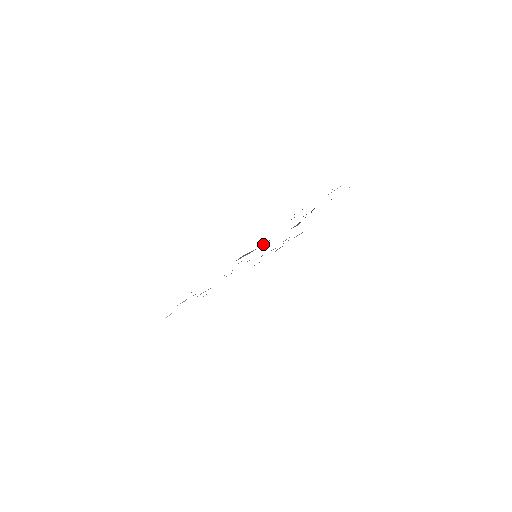
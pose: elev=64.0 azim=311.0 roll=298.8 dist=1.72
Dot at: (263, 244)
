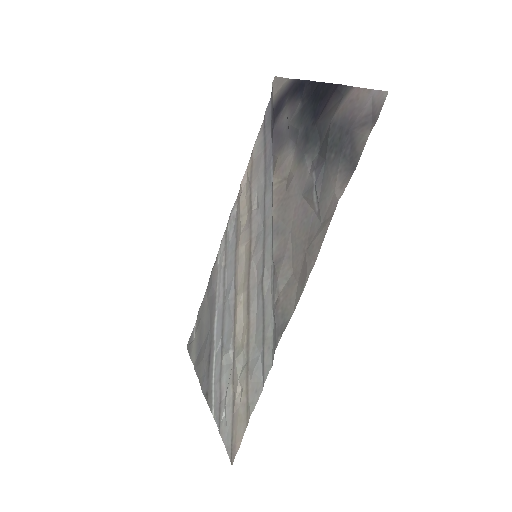
Dot at: (277, 241)
